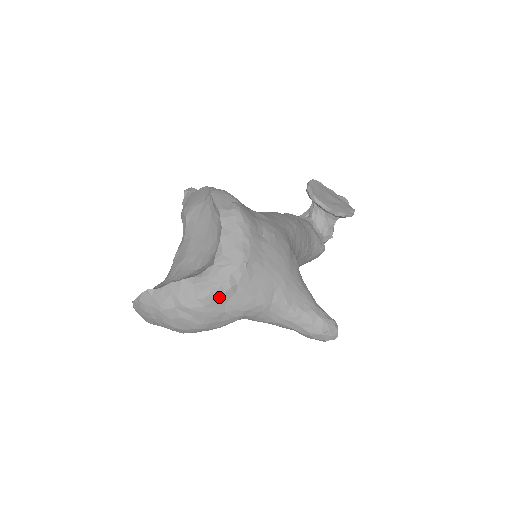
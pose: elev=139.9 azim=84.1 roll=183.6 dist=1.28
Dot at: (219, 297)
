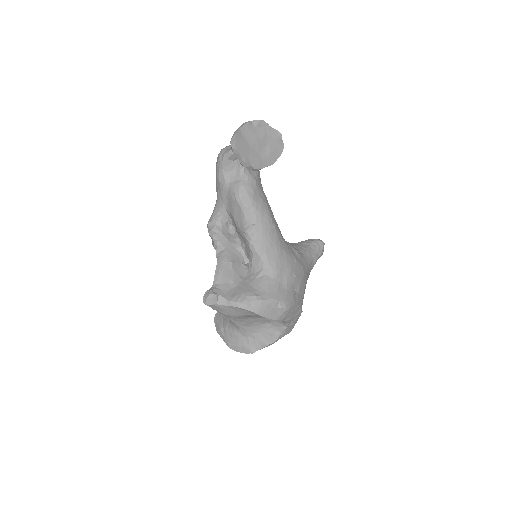
Dot at: occluded
